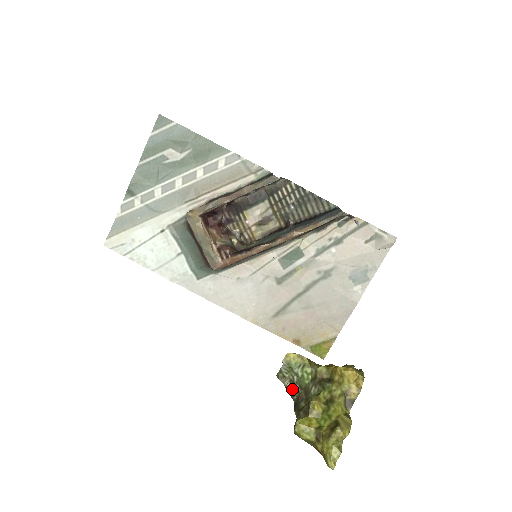
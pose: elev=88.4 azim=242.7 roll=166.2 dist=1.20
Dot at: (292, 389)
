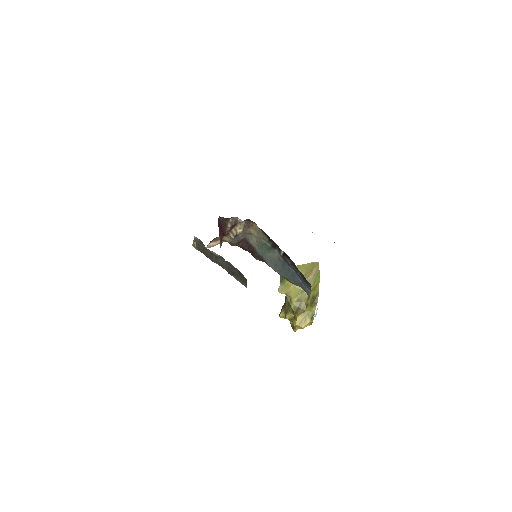
Dot at: occluded
